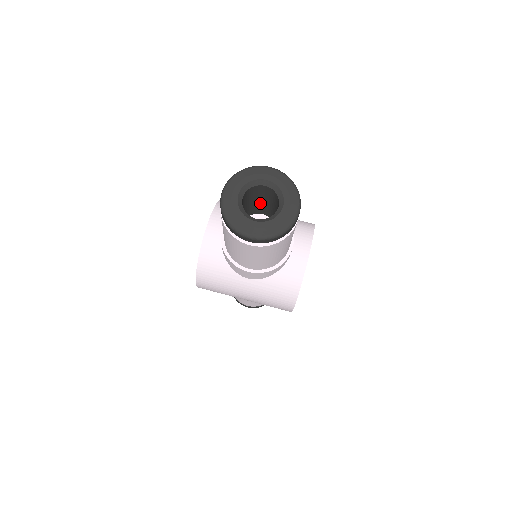
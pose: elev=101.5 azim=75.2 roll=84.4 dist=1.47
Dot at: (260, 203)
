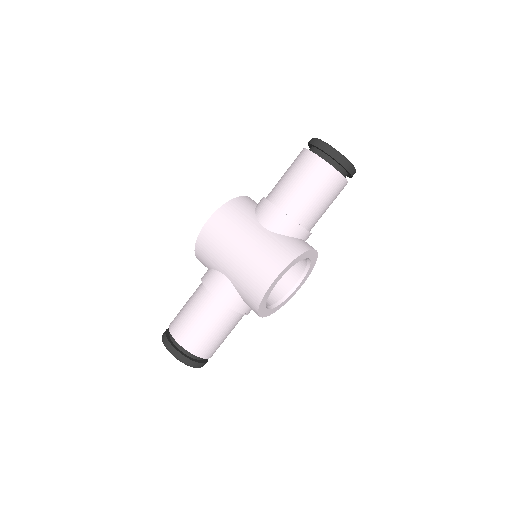
Dot at: occluded
